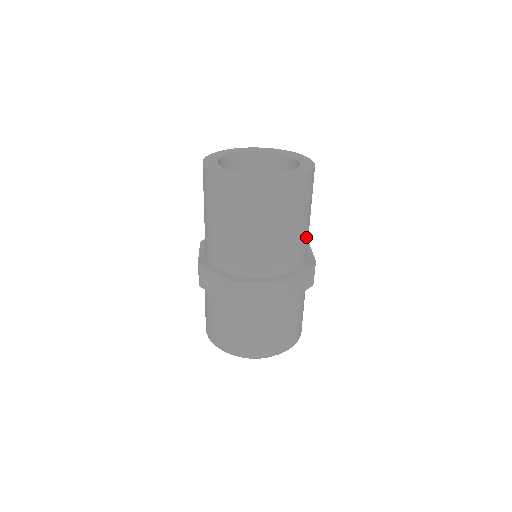
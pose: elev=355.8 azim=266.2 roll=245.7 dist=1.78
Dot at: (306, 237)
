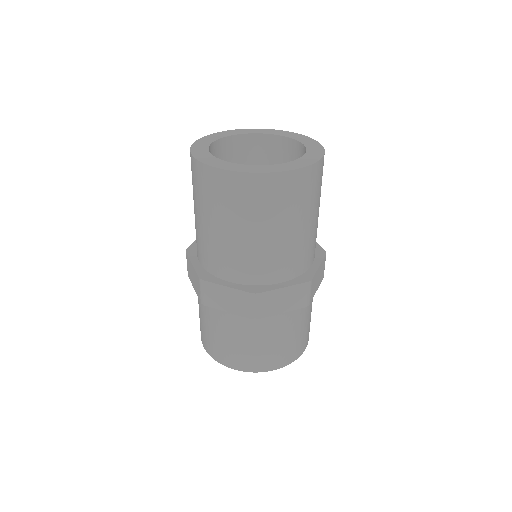
Dot at: (299, 247)
